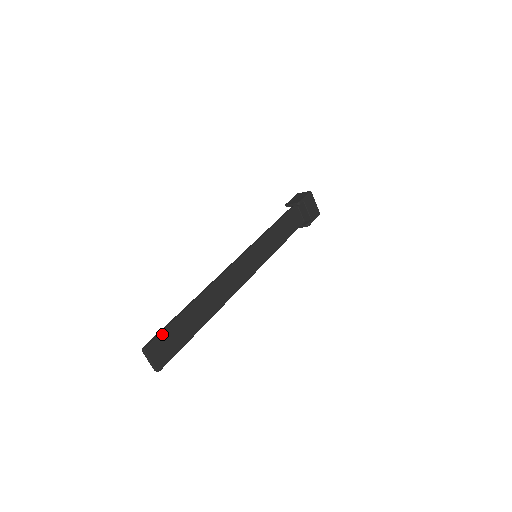
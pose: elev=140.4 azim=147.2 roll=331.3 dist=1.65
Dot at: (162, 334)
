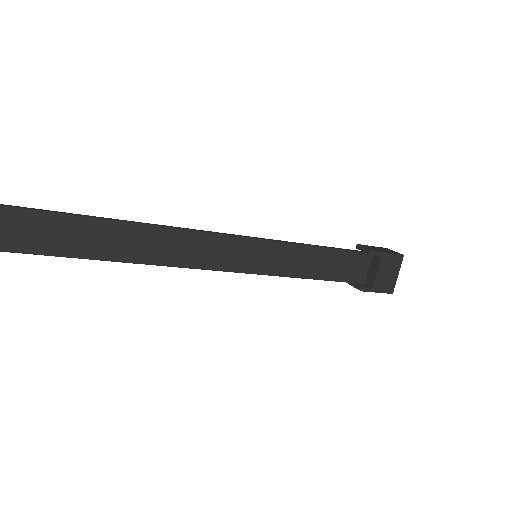
Dot at: (29, 212)
